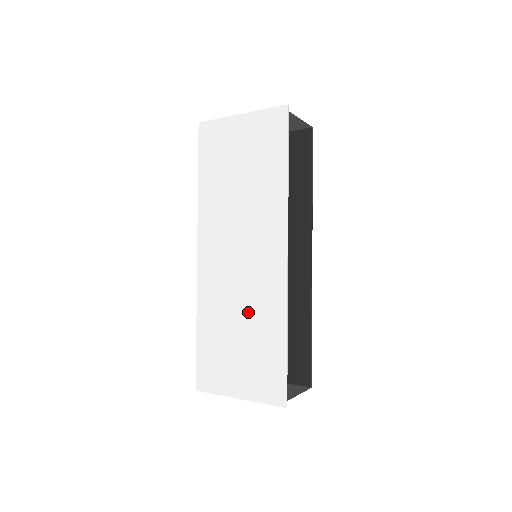
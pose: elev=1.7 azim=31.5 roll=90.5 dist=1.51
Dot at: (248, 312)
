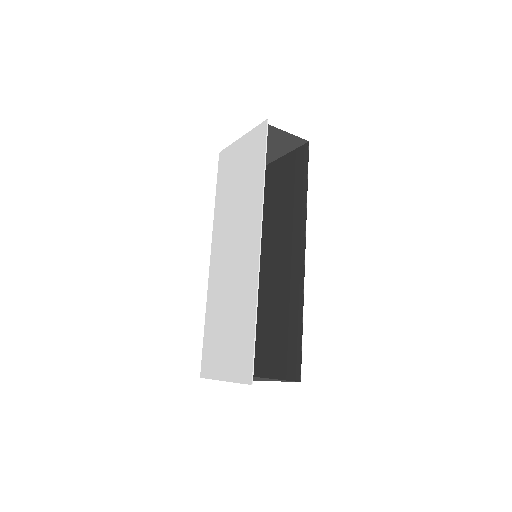
Dot at: (234, 299)
